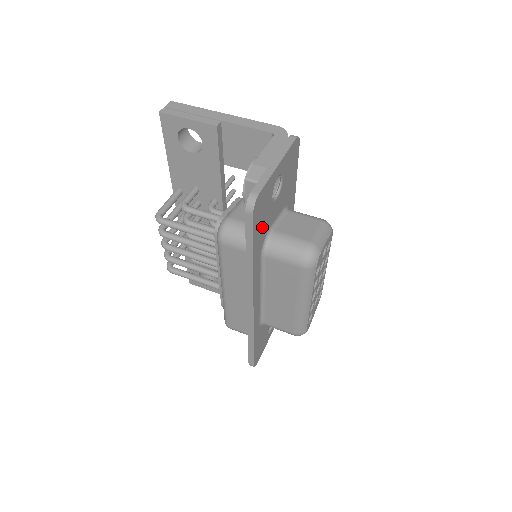
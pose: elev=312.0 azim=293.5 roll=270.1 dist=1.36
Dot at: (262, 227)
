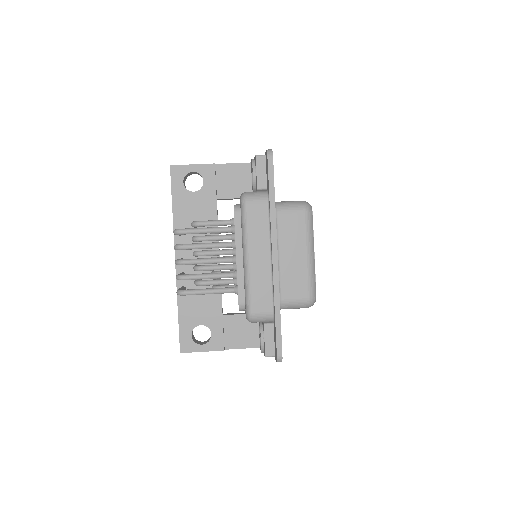
Dot at: occluded
